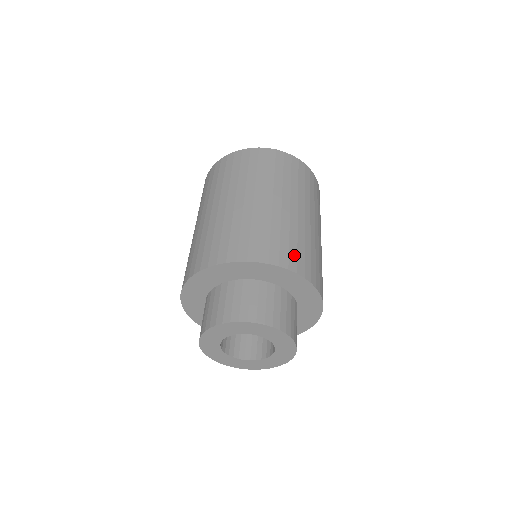
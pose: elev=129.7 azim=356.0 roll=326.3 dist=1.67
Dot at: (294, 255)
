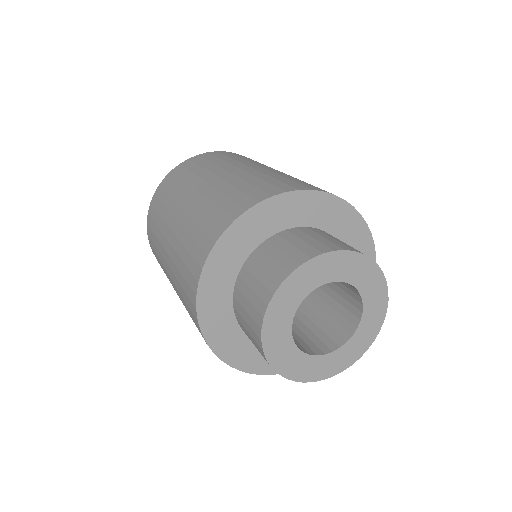
Dot at: (304, 184)
